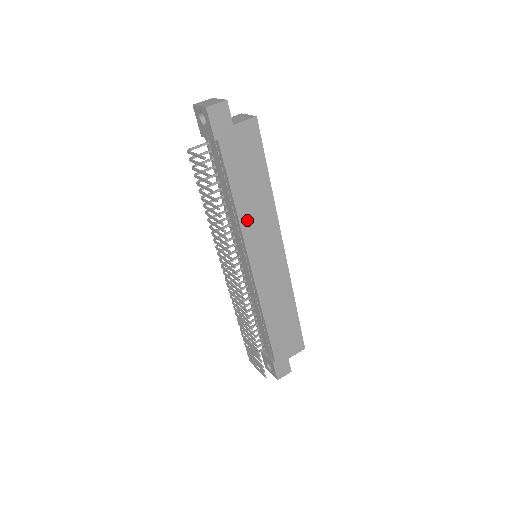
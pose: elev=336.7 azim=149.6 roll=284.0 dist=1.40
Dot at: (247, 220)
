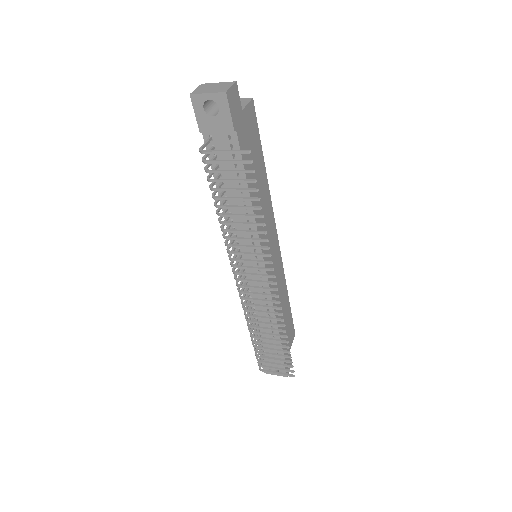
Dot at: occluded
